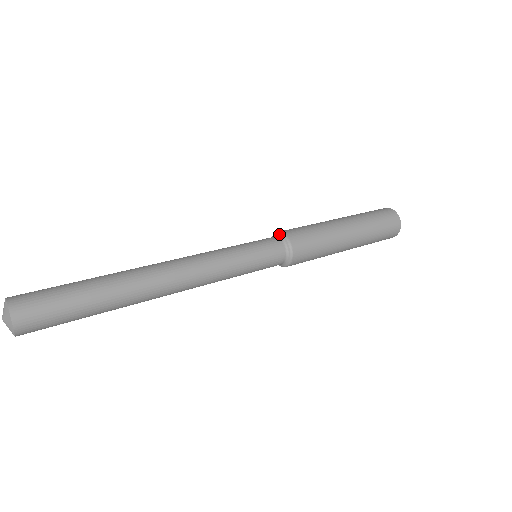
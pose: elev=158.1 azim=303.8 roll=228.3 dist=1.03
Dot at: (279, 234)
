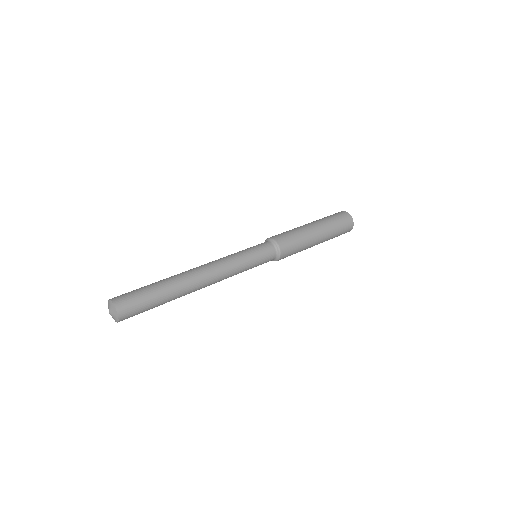
Dot at: (276, 245)
